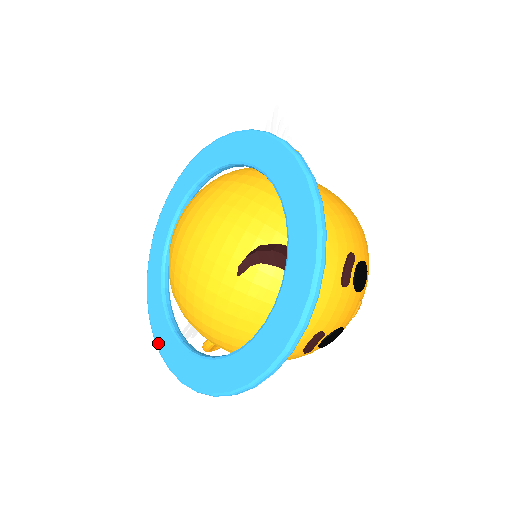
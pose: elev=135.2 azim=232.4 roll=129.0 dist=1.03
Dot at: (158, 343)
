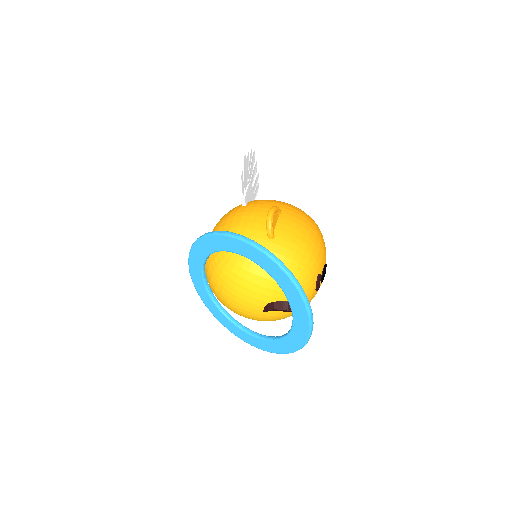
Dot at: (217, 319)
